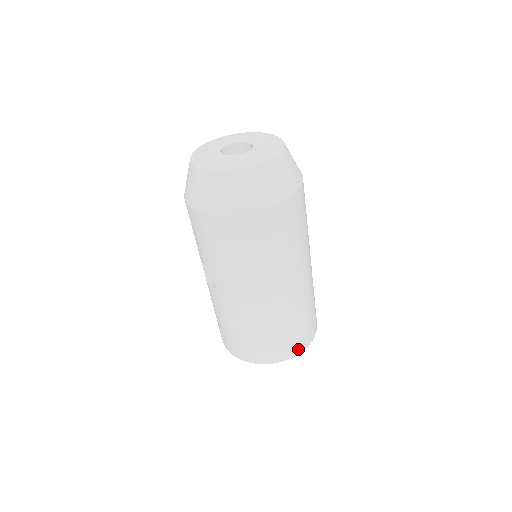
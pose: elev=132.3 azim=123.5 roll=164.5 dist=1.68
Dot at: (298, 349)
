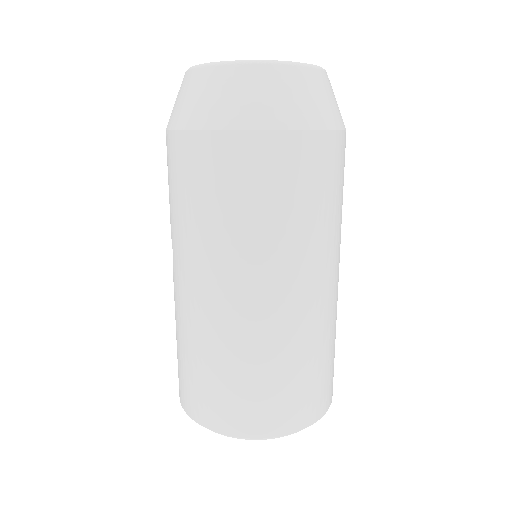
Dot at: (265, 428)
